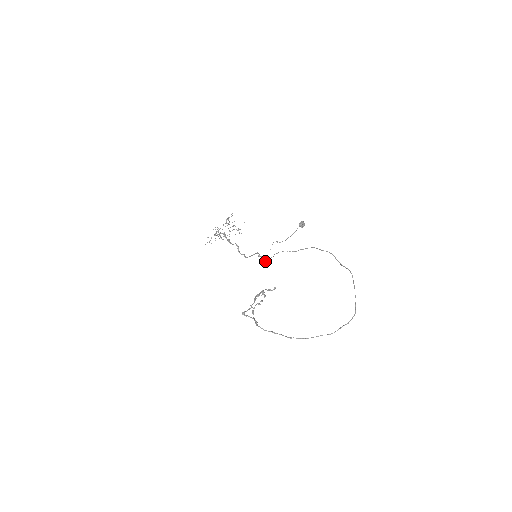
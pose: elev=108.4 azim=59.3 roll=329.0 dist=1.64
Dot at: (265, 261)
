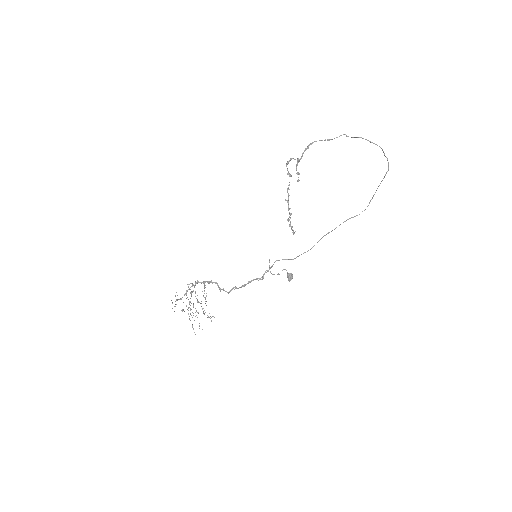
Dot at: (261, 279)
